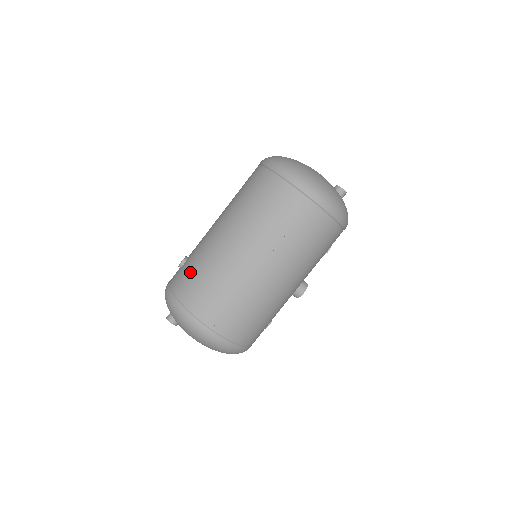
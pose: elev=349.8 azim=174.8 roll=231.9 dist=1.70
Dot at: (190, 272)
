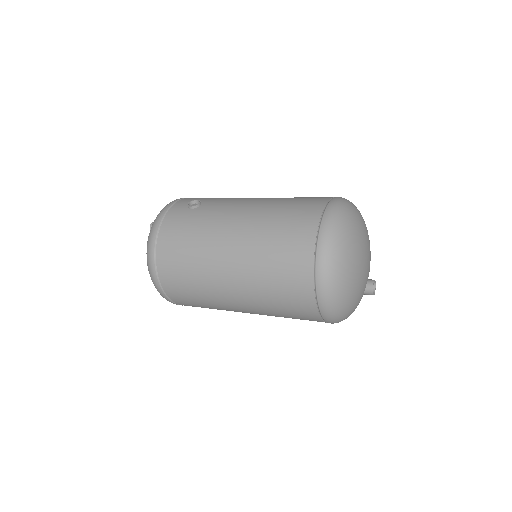
Dot at: (183, 230)
